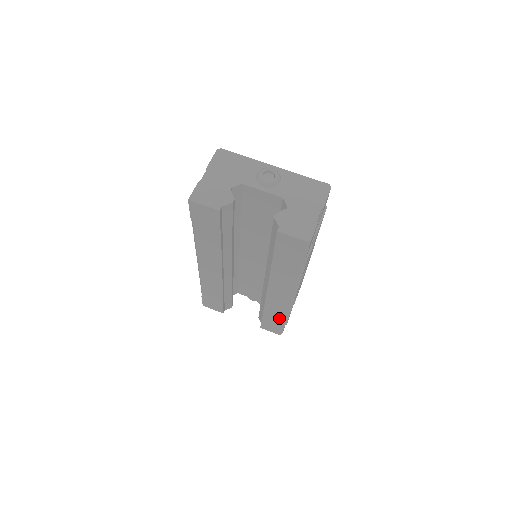
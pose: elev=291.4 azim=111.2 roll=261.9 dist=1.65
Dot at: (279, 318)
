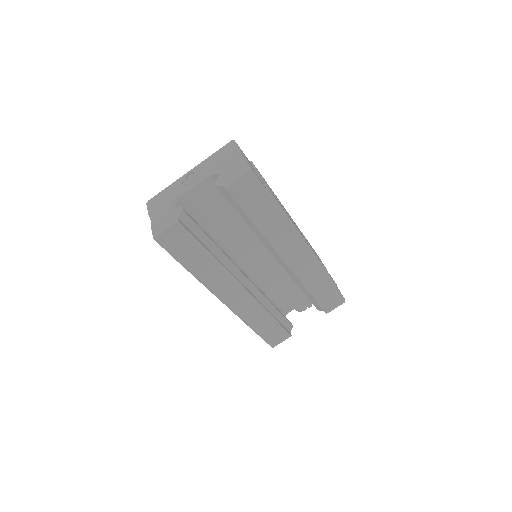
Dot at: (324, 283)
